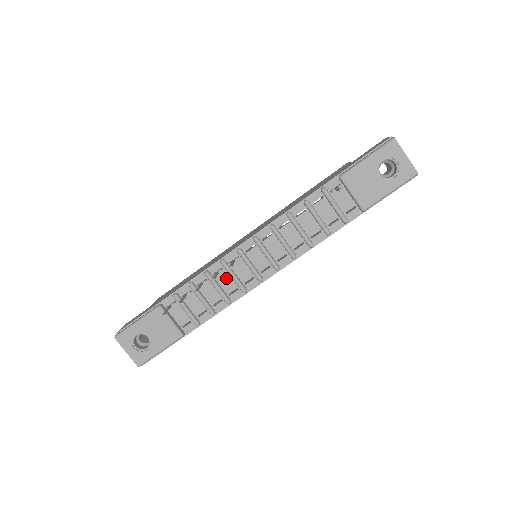
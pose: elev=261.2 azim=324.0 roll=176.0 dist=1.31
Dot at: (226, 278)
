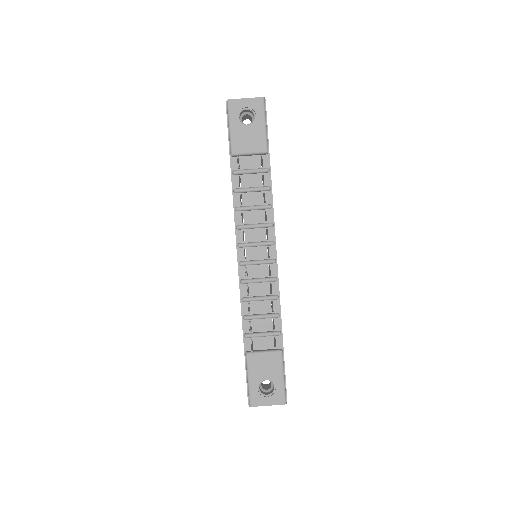
Dot at: (257, 287)
